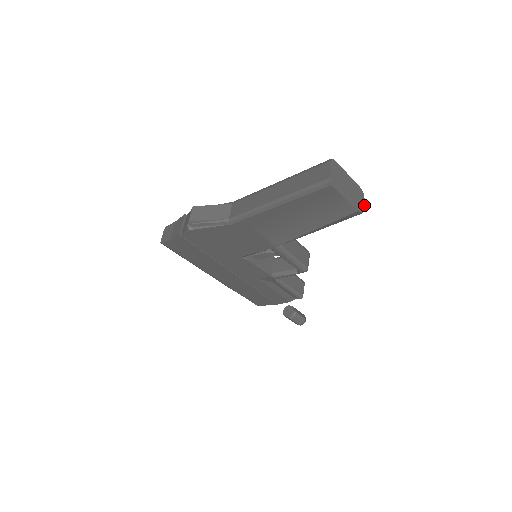
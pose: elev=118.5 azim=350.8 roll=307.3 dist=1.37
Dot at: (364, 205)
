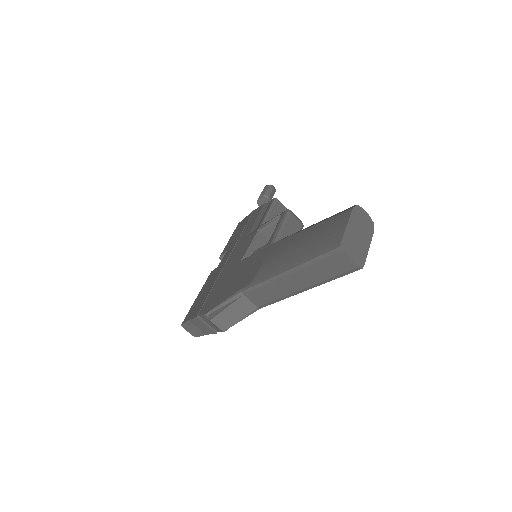
Dot at: (366, 213)
